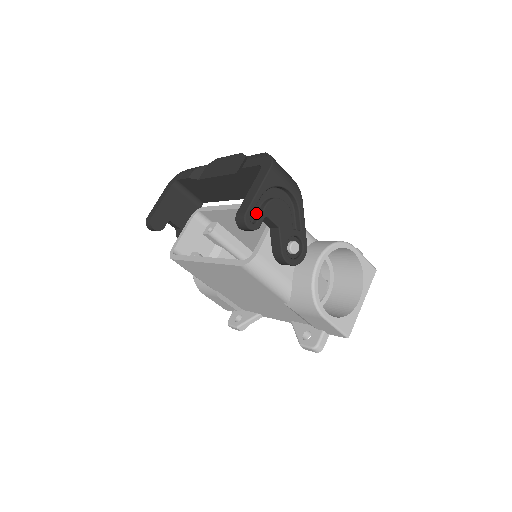
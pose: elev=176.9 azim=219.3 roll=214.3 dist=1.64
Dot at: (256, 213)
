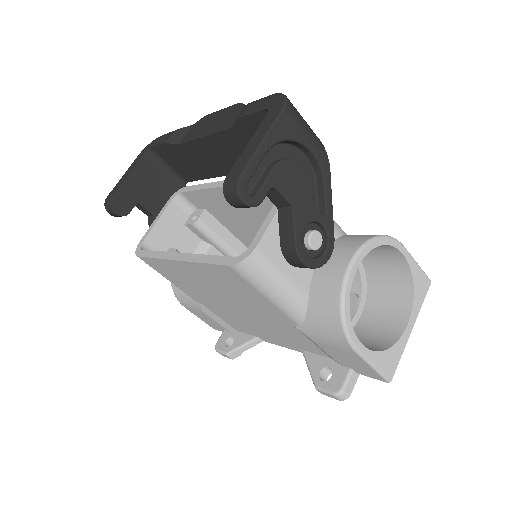
Dot at: (257, 180)
